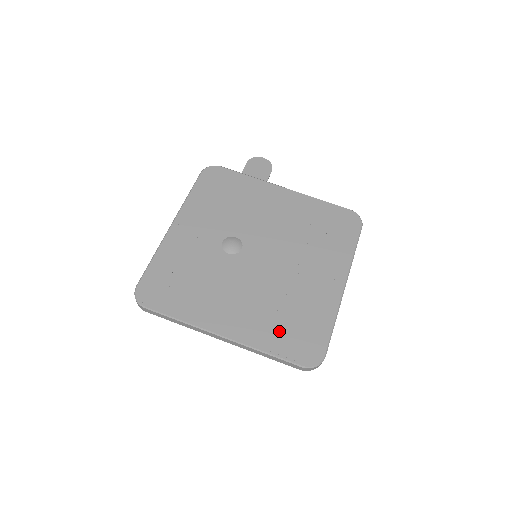
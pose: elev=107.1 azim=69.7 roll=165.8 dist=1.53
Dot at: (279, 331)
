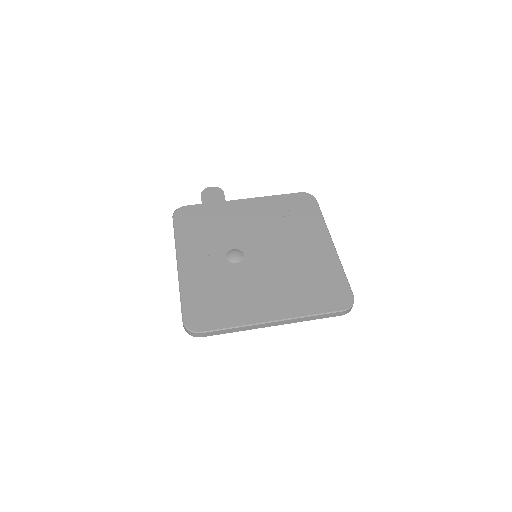
Dot at: (311, 296)
